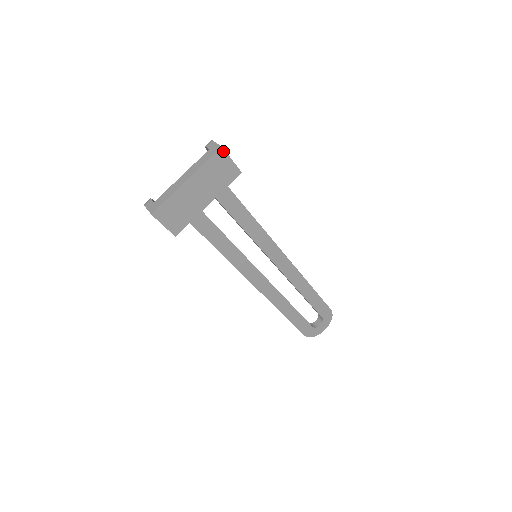
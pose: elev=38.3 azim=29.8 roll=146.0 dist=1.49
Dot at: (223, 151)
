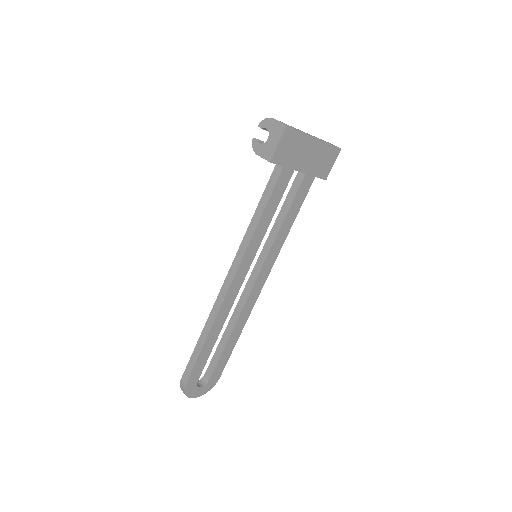
Dot at: (338, 152)
